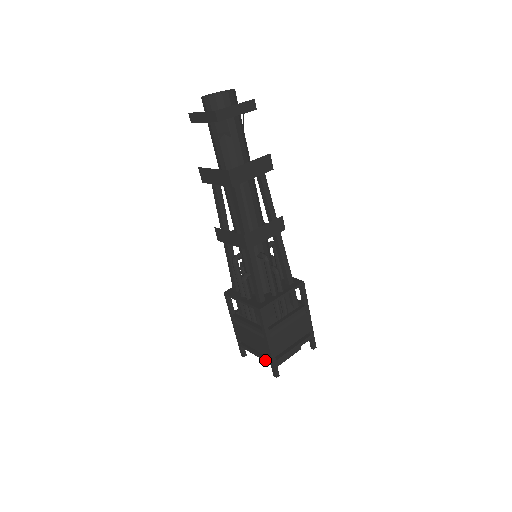
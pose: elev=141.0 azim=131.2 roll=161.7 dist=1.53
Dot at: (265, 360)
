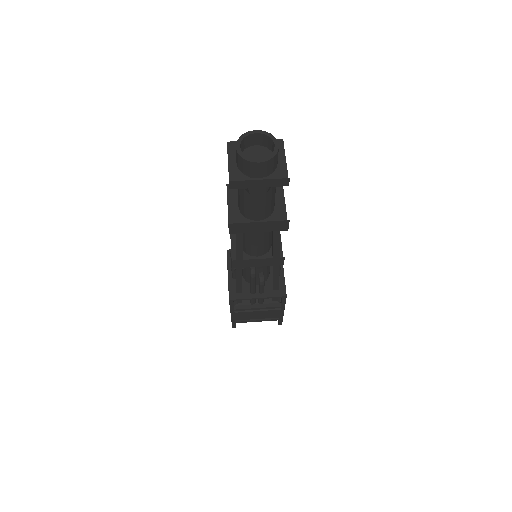
Dot at: occluded
